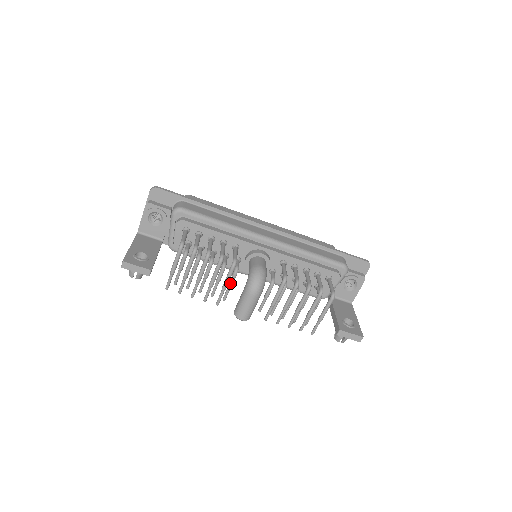
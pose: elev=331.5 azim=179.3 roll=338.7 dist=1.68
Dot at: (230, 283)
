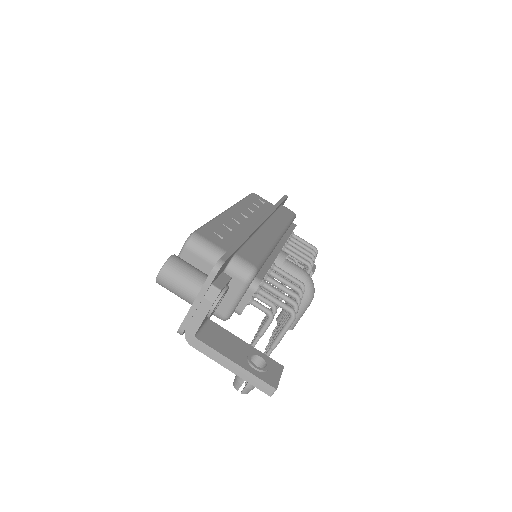
Dot at: occluded
